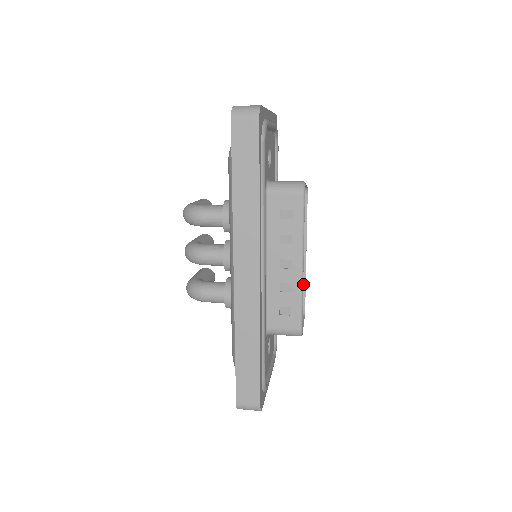
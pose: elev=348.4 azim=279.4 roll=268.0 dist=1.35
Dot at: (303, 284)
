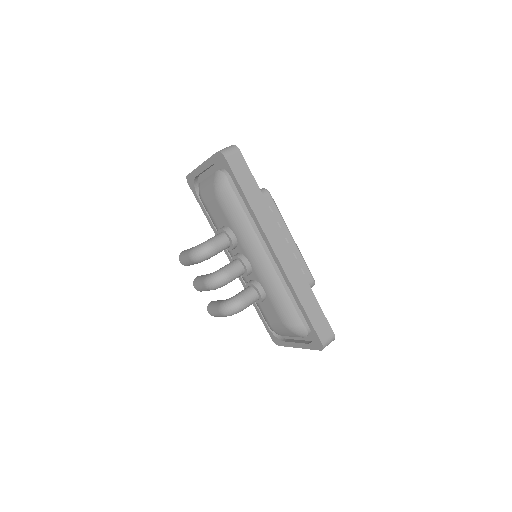
Dot at: occluded
